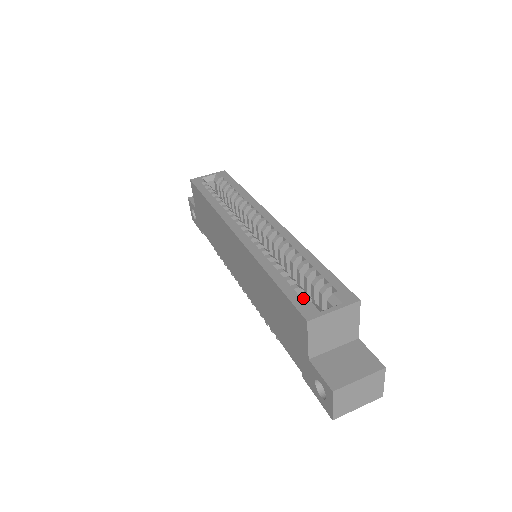
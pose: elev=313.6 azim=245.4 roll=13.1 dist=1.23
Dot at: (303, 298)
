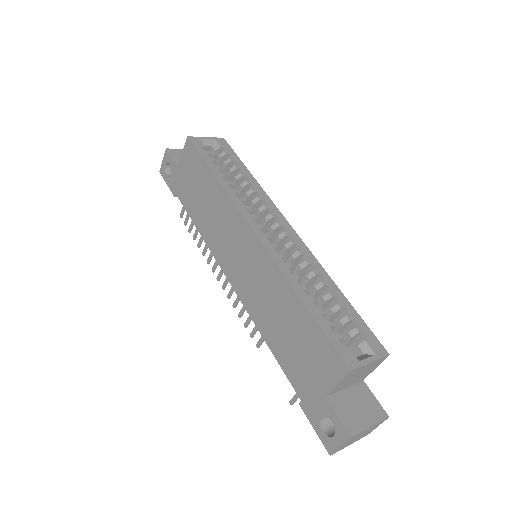
Dot at: (339, 340)
